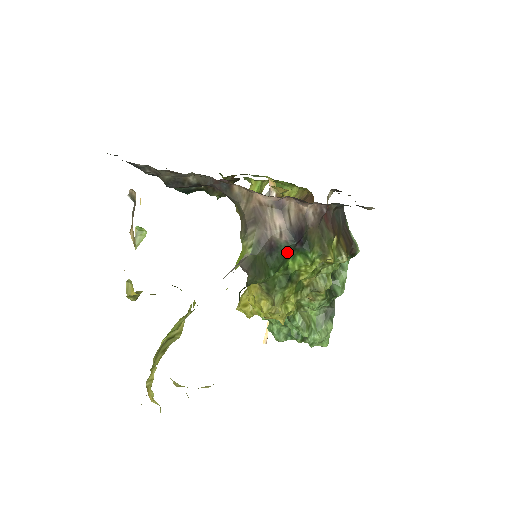
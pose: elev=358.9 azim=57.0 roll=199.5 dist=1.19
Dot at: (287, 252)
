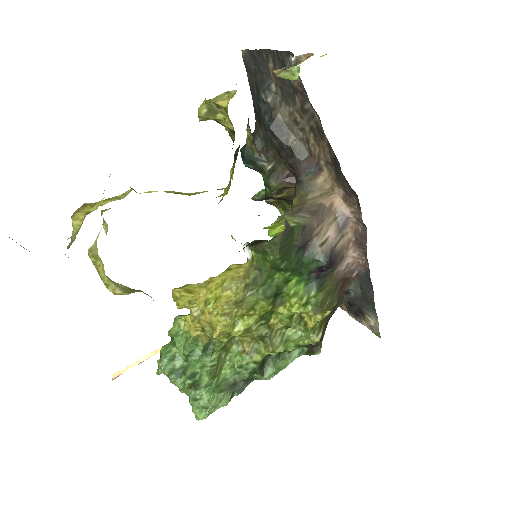
Dot at: (307, 266)
